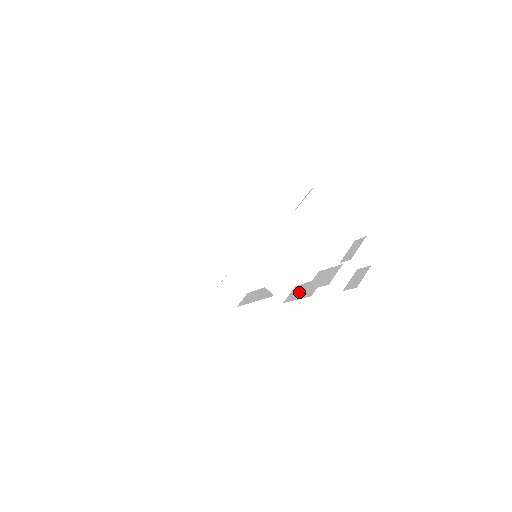
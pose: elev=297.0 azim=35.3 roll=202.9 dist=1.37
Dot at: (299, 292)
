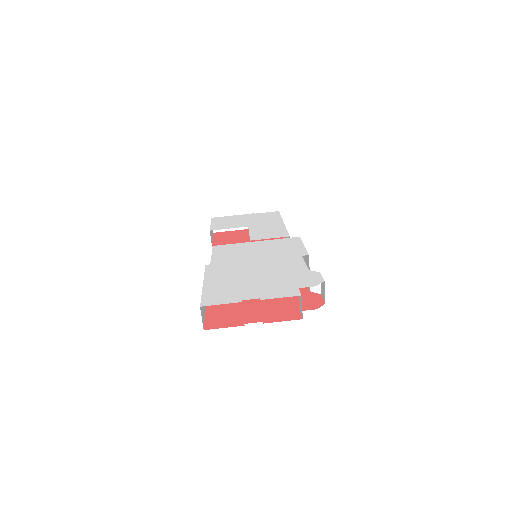
Dot at: occluded
